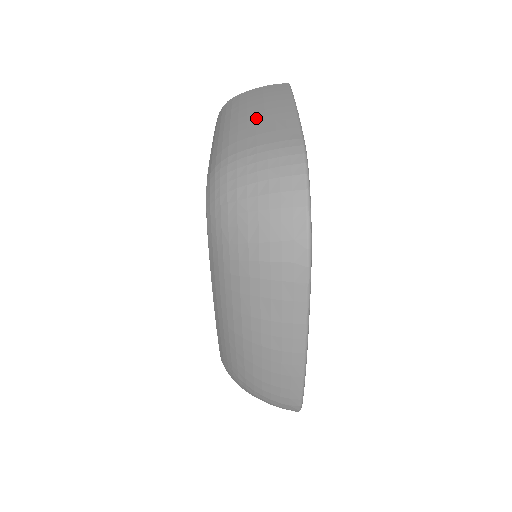
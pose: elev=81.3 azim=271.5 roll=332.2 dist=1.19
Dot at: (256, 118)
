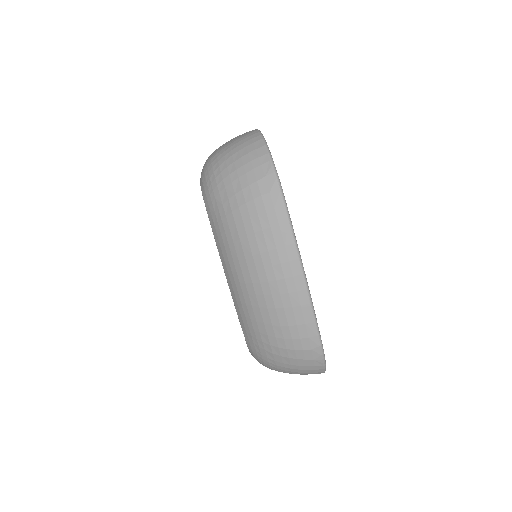
Dot at: occluded
